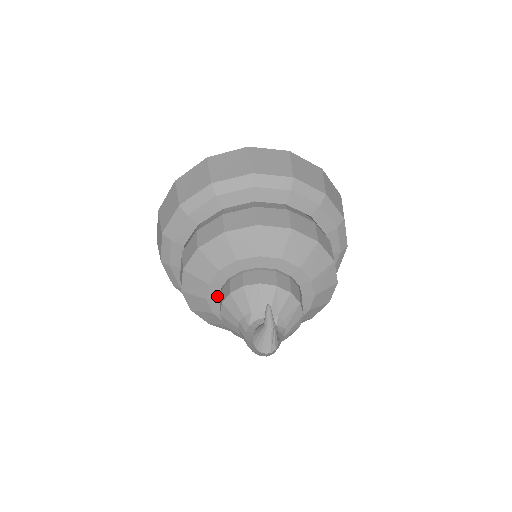
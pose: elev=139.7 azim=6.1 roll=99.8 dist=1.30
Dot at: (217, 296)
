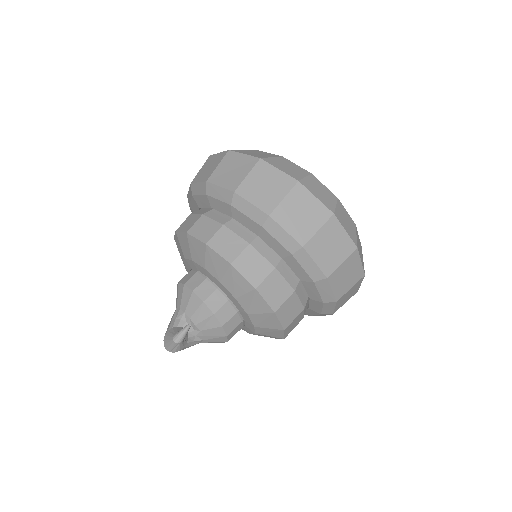
Dot at: (189, 268)
